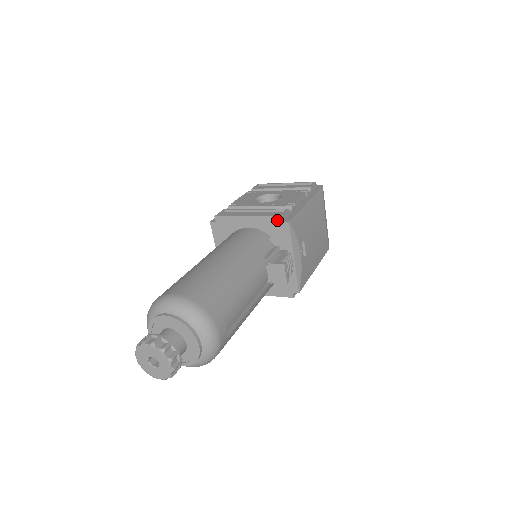
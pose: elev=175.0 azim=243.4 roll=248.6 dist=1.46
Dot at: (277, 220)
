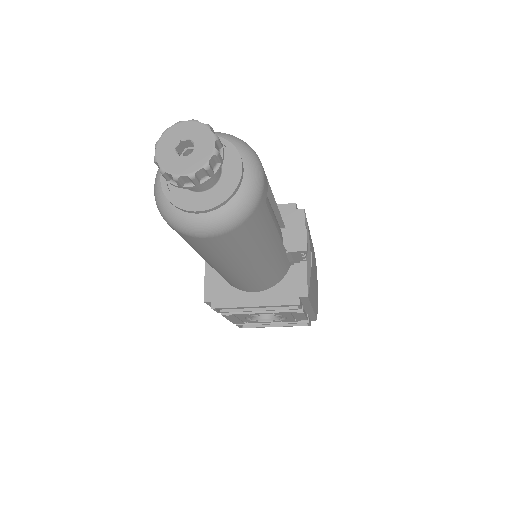
Dot at: (291, 208)
